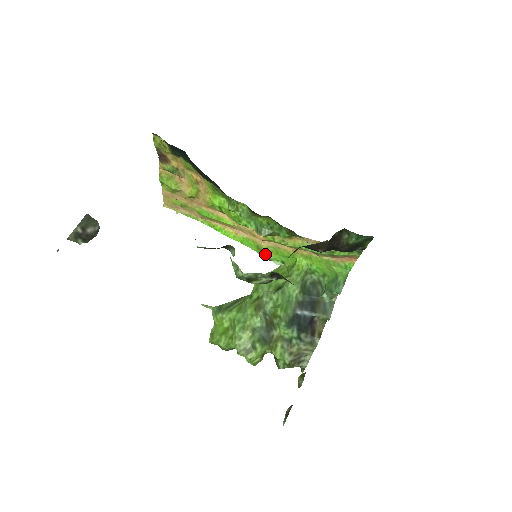
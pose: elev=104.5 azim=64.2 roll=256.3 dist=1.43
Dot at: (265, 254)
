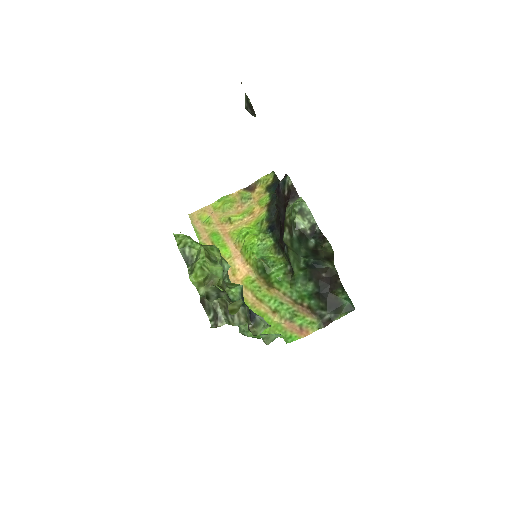
Dot at: occluded
